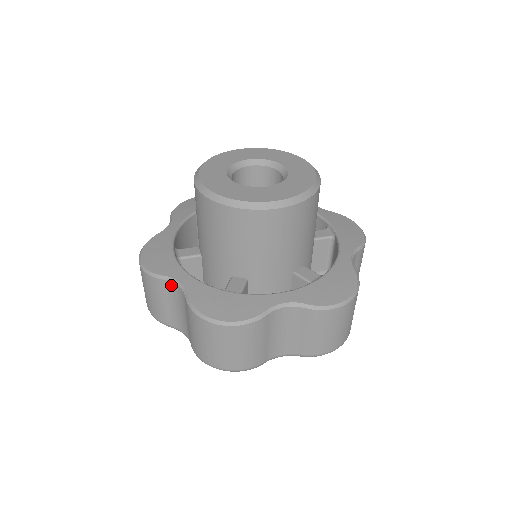
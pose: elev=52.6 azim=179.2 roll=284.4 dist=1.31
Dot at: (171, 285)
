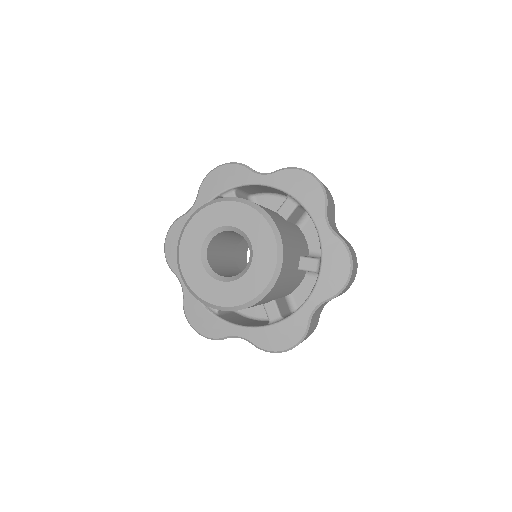
Dot at: occluded
